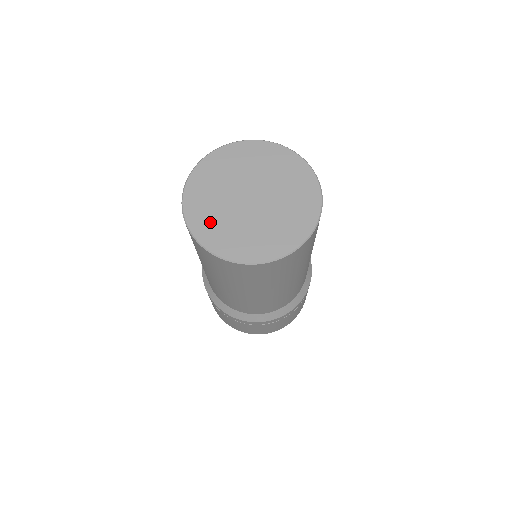
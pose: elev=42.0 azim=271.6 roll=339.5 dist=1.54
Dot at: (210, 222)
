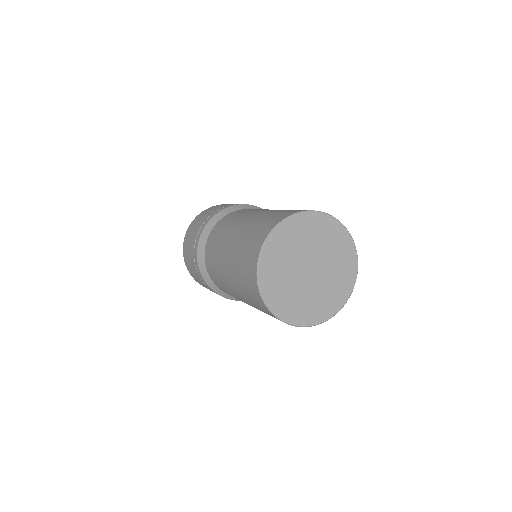
Dot at: (276, 284)
